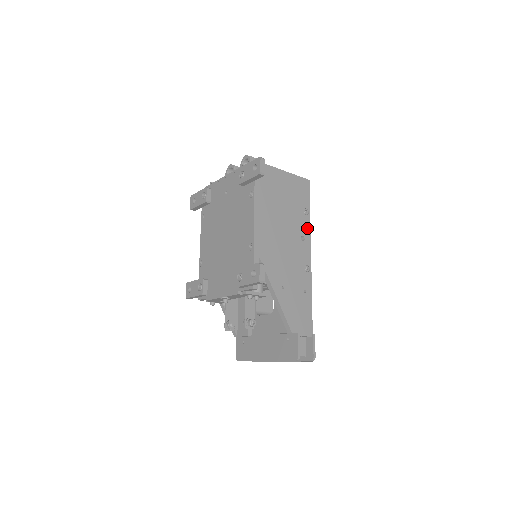
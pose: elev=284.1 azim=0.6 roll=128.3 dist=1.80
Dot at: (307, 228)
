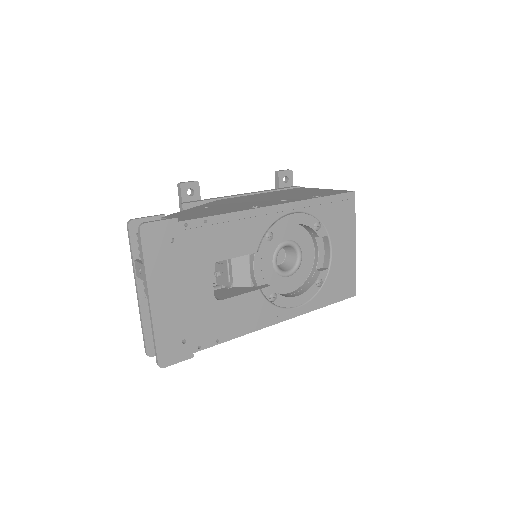
Dot at: occluded
